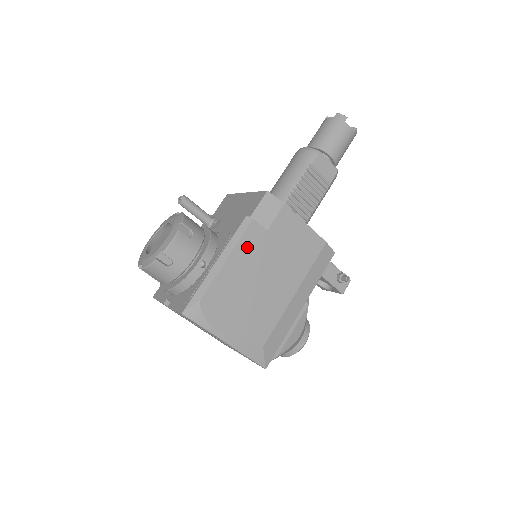
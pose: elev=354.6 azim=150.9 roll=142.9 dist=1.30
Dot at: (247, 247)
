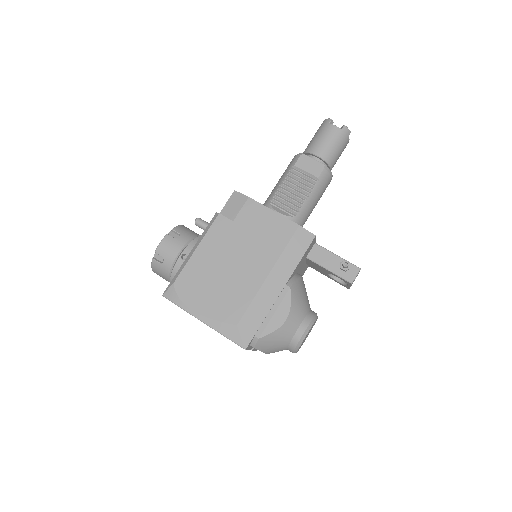
Dot at: (215, 237)
